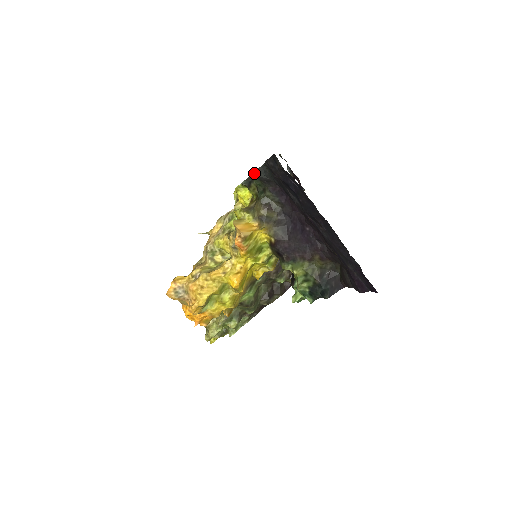
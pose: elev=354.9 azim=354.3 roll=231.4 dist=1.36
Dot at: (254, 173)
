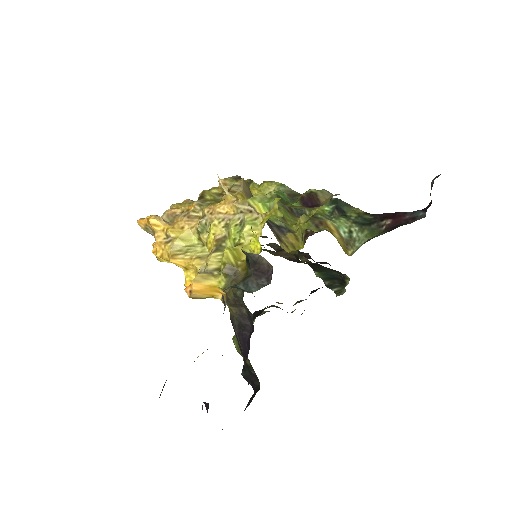
Dot at: (222, 297)
